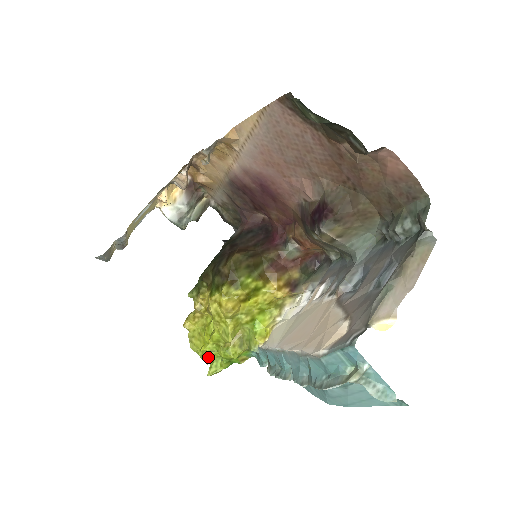
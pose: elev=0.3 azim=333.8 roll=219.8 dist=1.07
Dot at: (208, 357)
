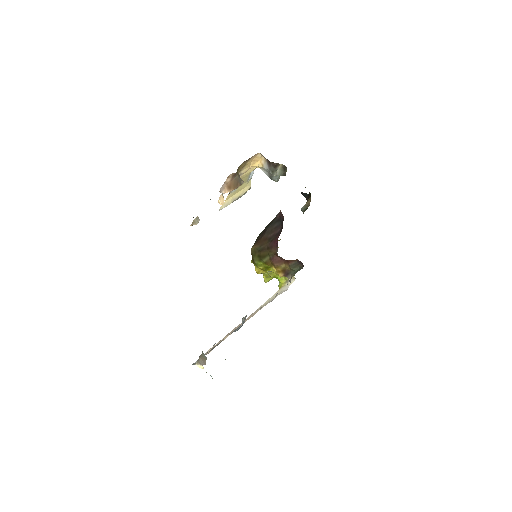
Dot at: occluded
